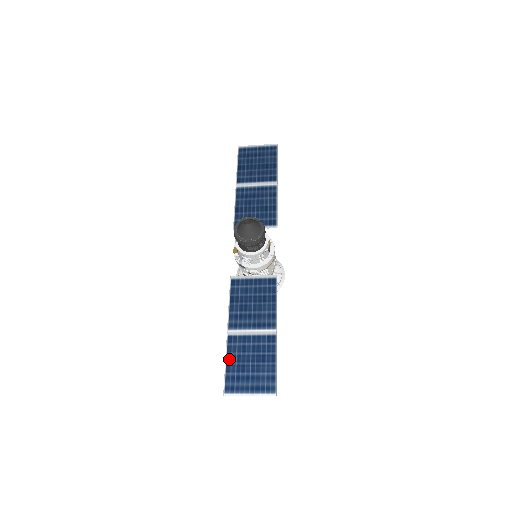
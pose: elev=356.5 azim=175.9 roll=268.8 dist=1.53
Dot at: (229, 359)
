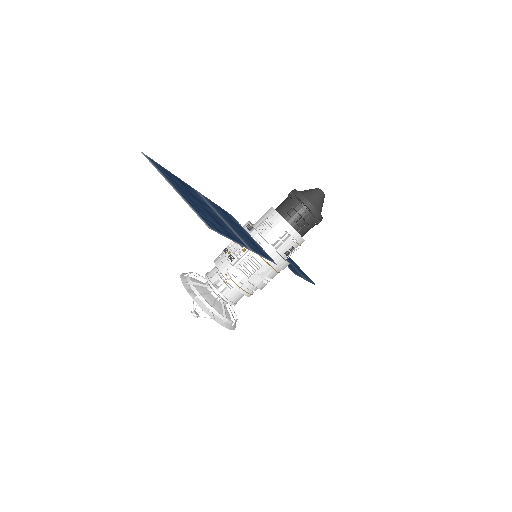
Dot at: (180, 180)
